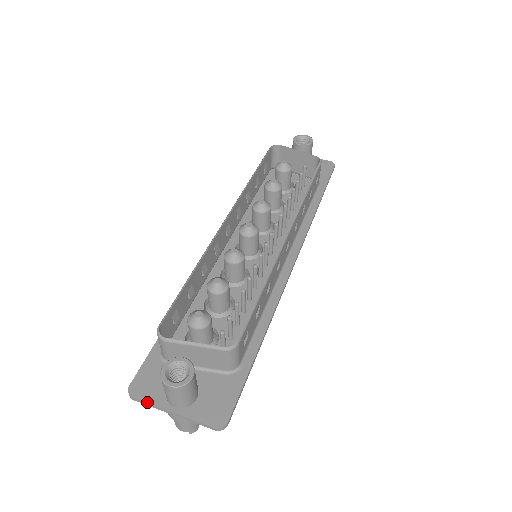
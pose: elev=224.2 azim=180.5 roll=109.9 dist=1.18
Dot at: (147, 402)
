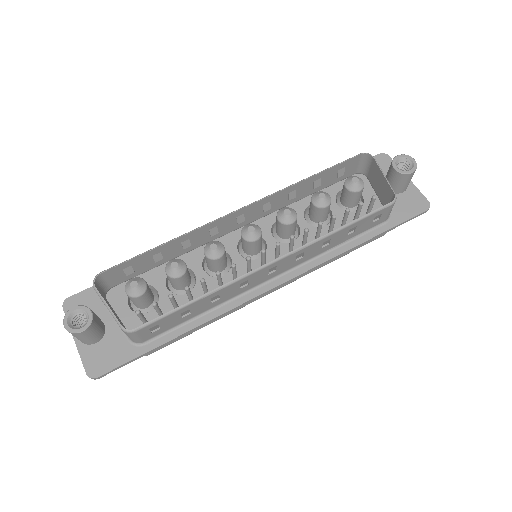
Dot at: occluded
